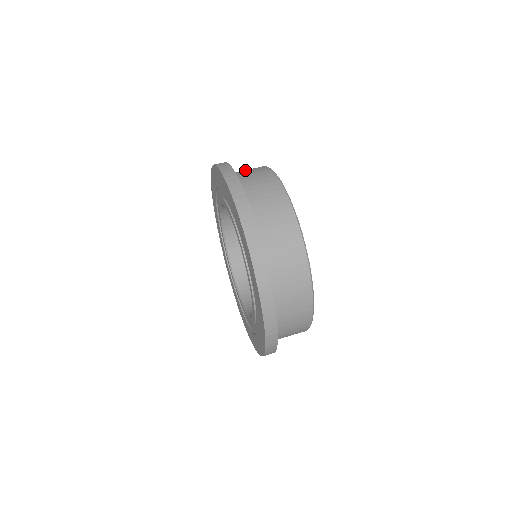
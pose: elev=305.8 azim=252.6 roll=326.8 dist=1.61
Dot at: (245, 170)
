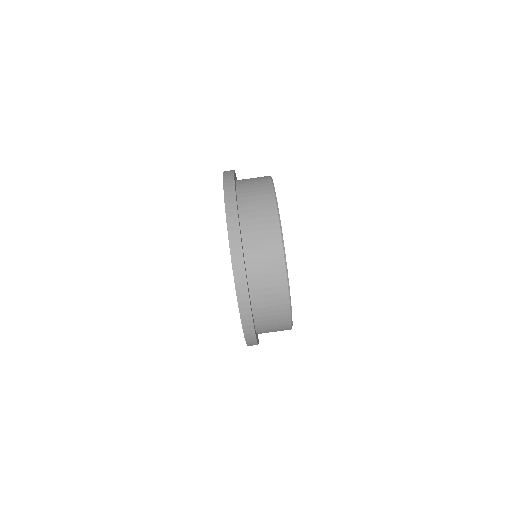
Dot at: occluded
